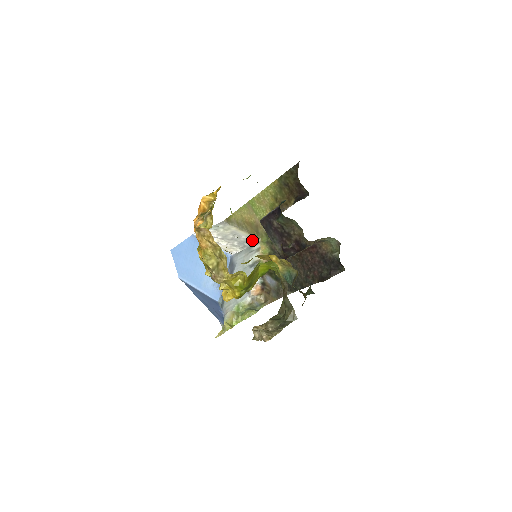
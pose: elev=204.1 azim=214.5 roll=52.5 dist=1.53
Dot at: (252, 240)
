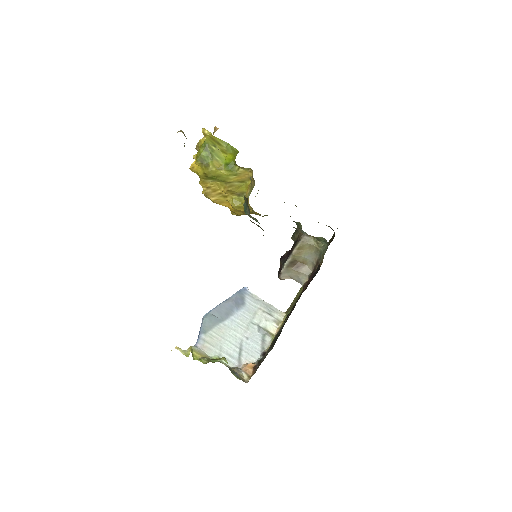
Dot at: occluded
